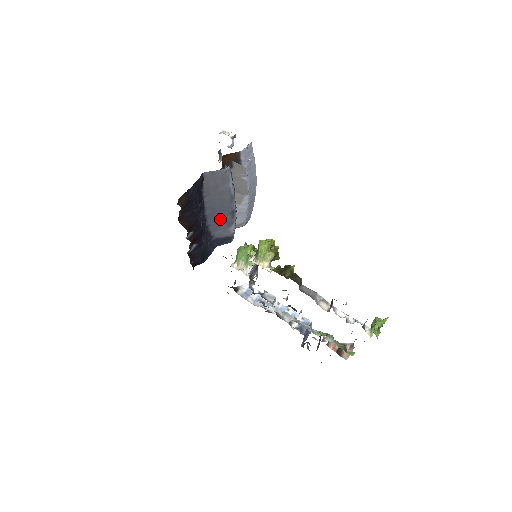
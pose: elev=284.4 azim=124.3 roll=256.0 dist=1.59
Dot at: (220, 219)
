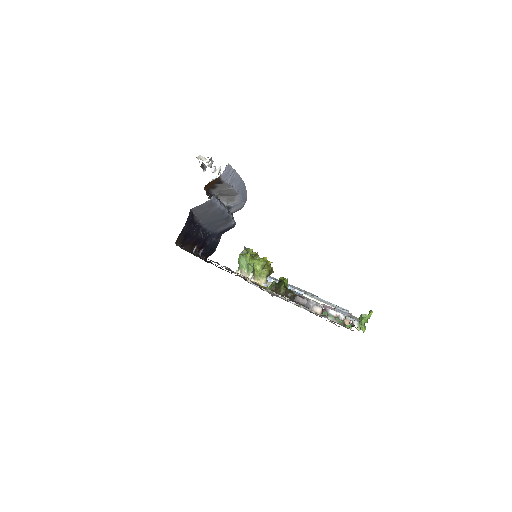
Dot at: (218, 224)
